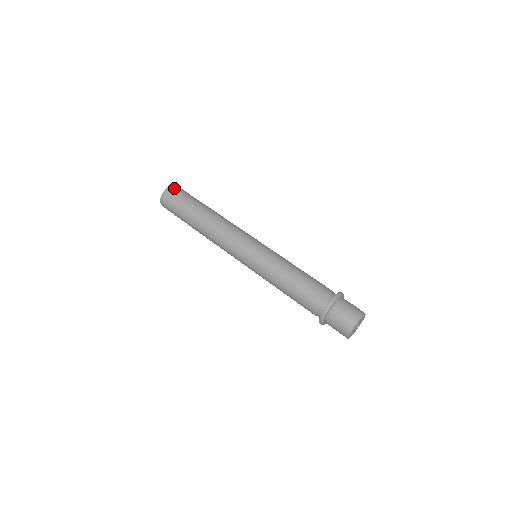
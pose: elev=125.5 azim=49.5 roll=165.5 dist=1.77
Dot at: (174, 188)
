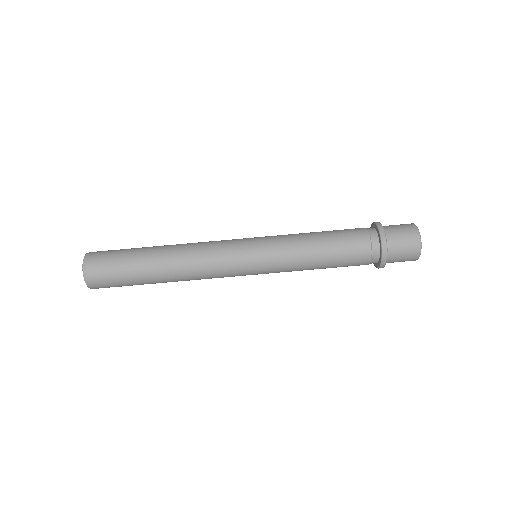
Dot at: (91, 271)
